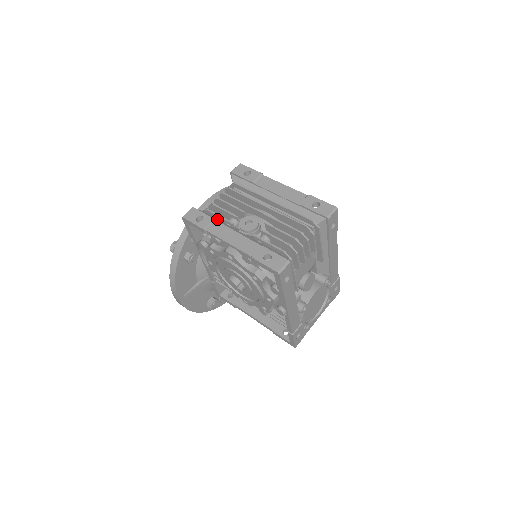
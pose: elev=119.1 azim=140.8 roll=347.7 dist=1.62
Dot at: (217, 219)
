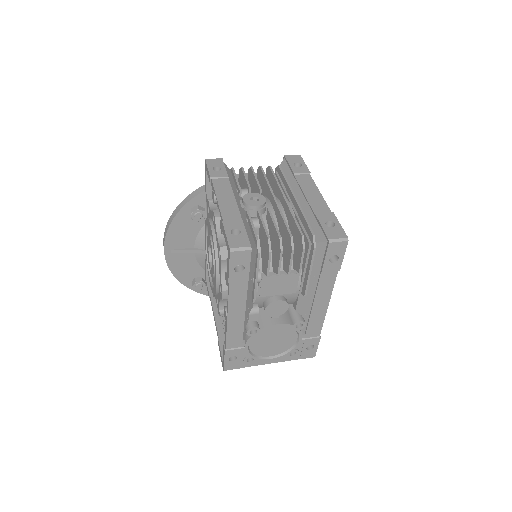
Dot at: (233, 181)
